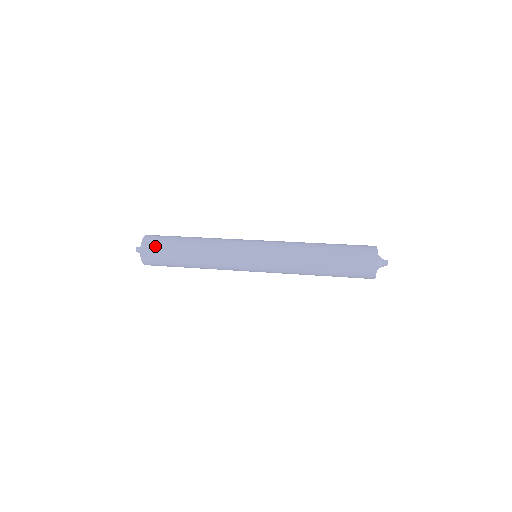
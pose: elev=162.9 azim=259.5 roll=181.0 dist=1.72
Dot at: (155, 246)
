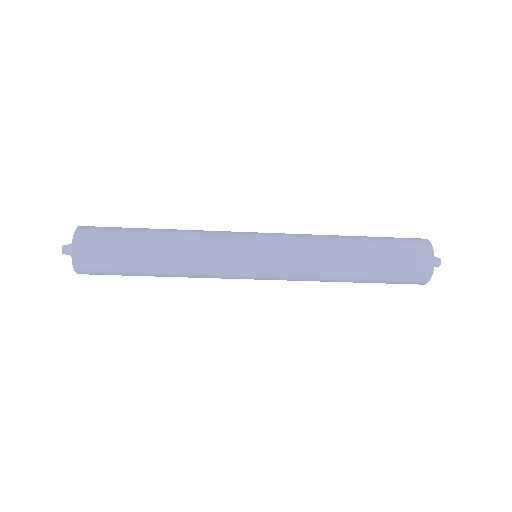
Dot at: (98, 236)
